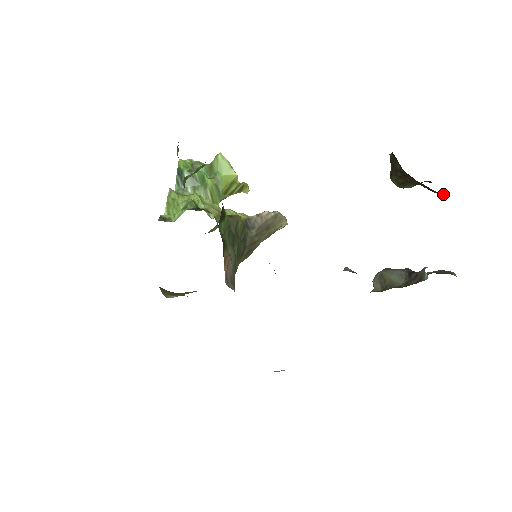
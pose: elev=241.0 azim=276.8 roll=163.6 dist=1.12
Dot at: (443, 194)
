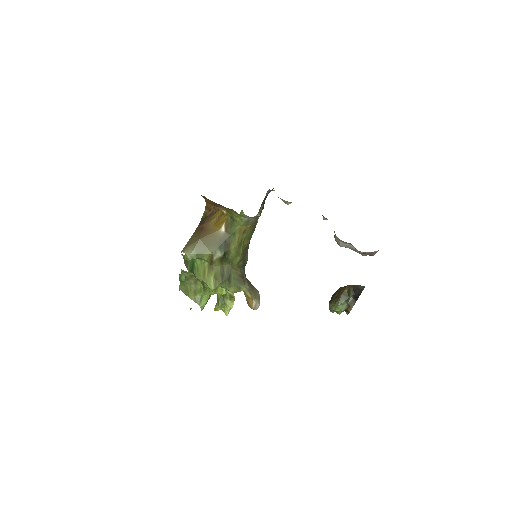
Dot at: (363, 286)
